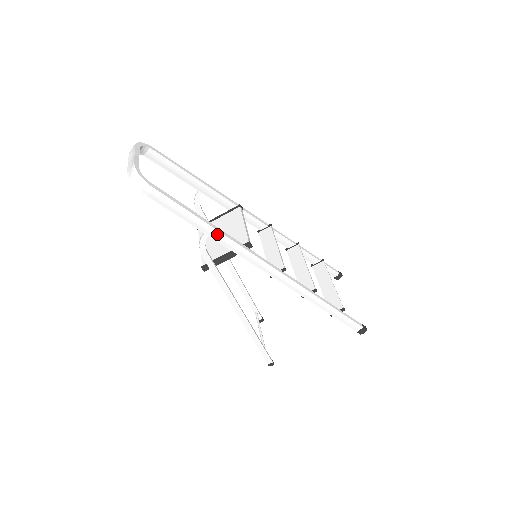
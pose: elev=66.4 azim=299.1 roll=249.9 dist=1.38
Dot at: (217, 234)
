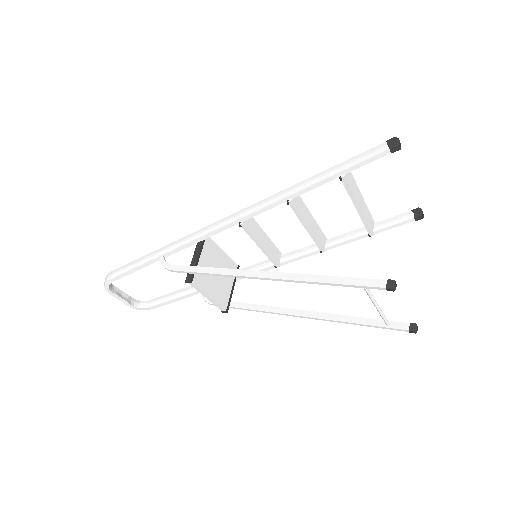
Dot at: (166, 248)
